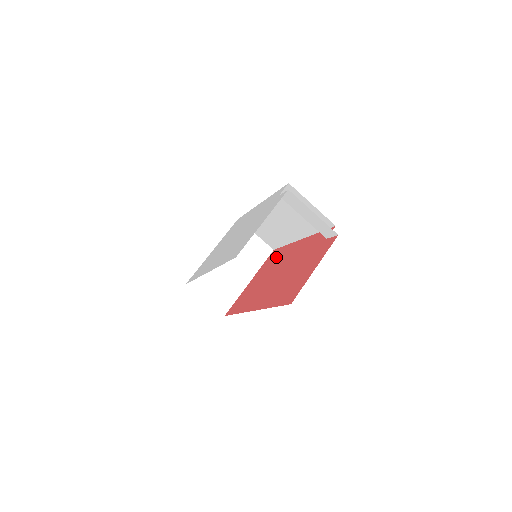
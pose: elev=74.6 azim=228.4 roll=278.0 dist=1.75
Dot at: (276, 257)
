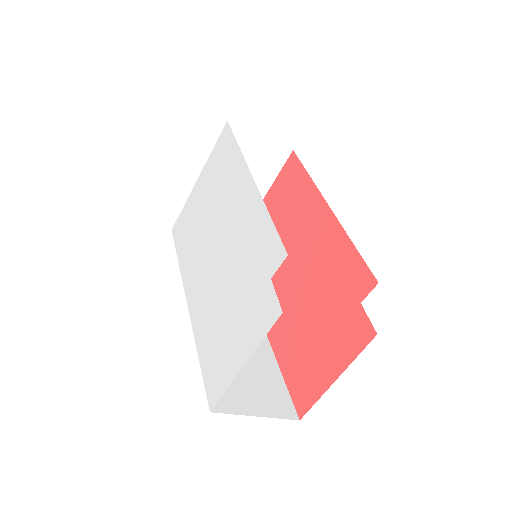
Dot at: (294, 193)
